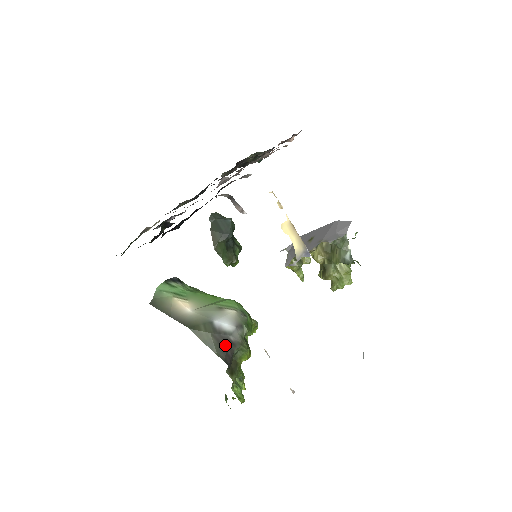
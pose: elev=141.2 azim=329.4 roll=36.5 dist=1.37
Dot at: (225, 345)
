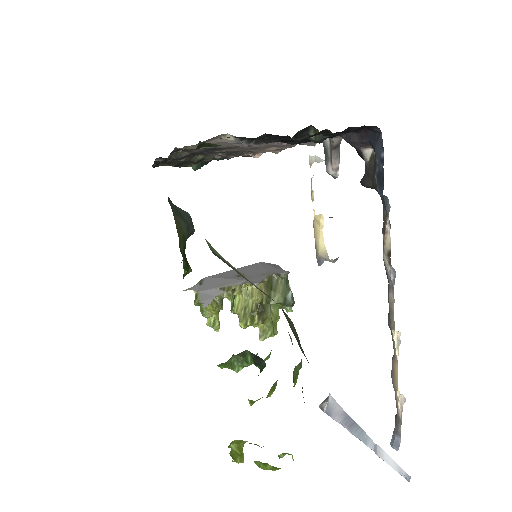
Dot at: occluded
